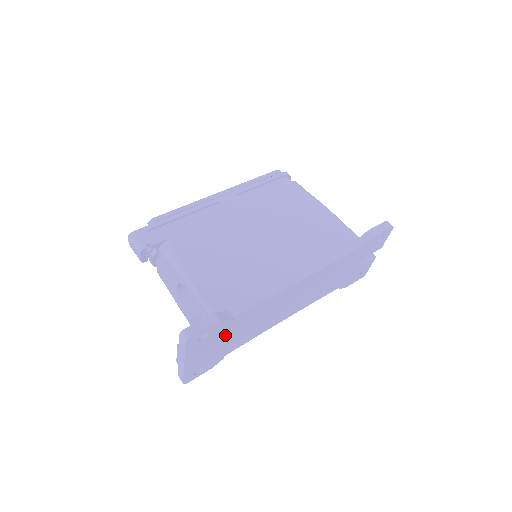
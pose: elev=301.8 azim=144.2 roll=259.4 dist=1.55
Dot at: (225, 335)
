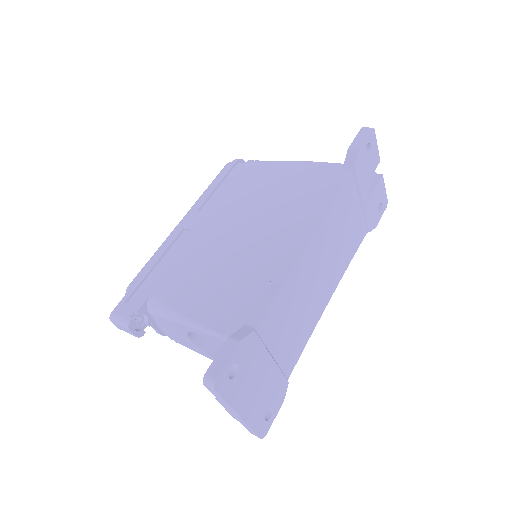
Dot at: (264, 355)
